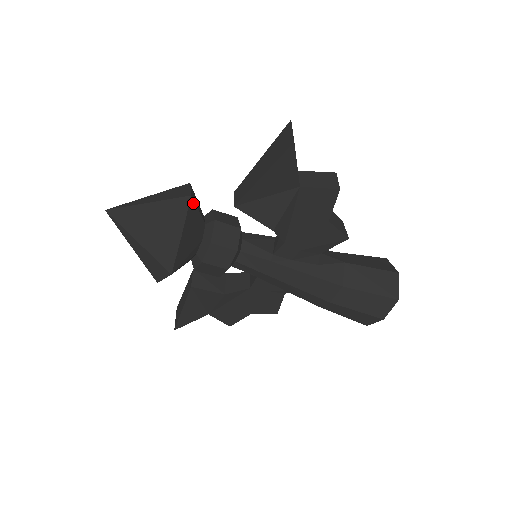
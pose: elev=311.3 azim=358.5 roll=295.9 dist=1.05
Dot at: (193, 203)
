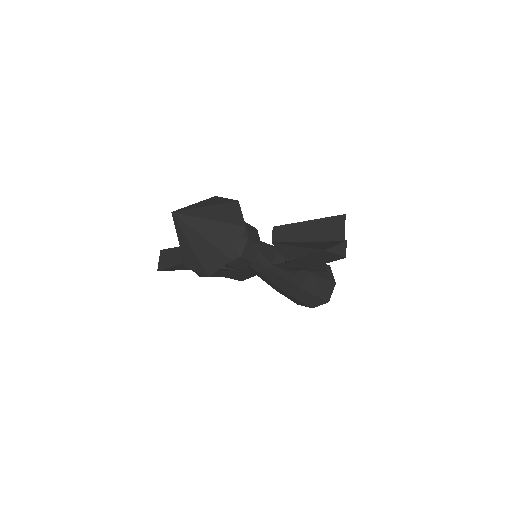
Dot at: occluded
